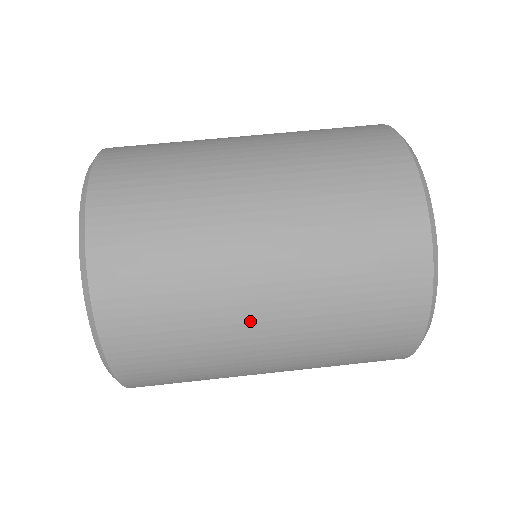
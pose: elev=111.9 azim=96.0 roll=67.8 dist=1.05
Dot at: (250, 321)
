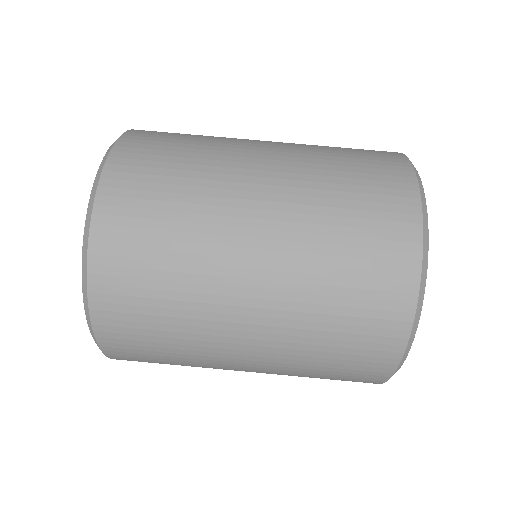
Dot at: occluded
